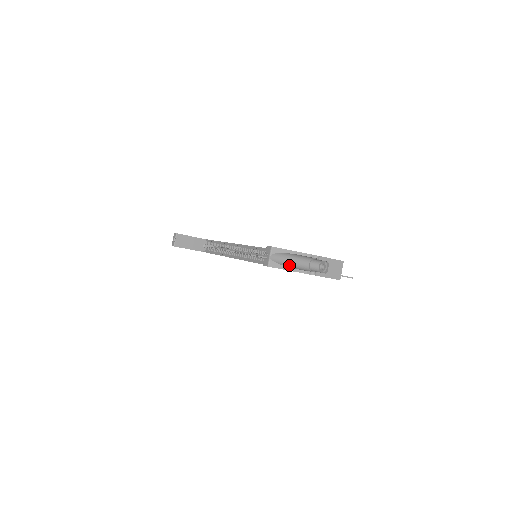
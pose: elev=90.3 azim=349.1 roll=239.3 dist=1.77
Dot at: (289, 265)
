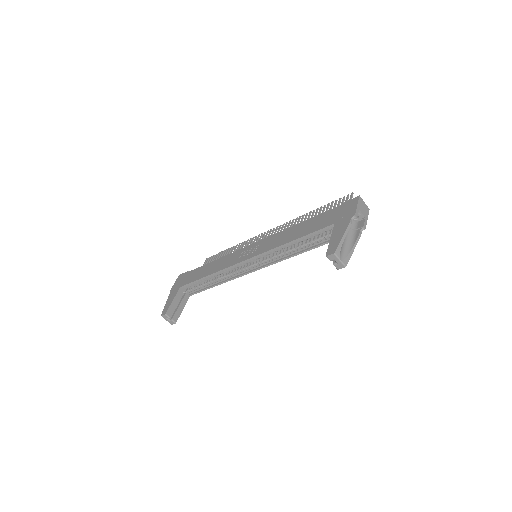
Dot at: (348, 247)
